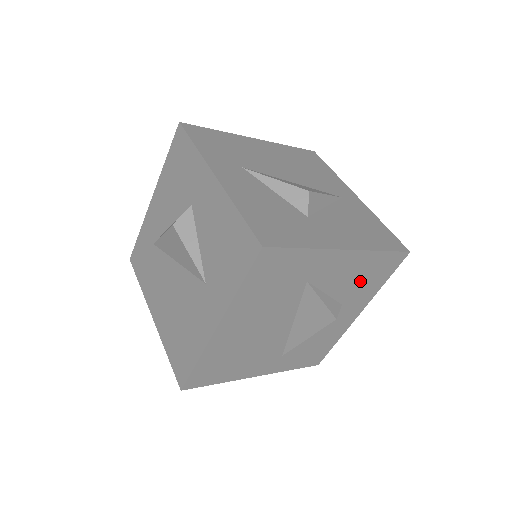
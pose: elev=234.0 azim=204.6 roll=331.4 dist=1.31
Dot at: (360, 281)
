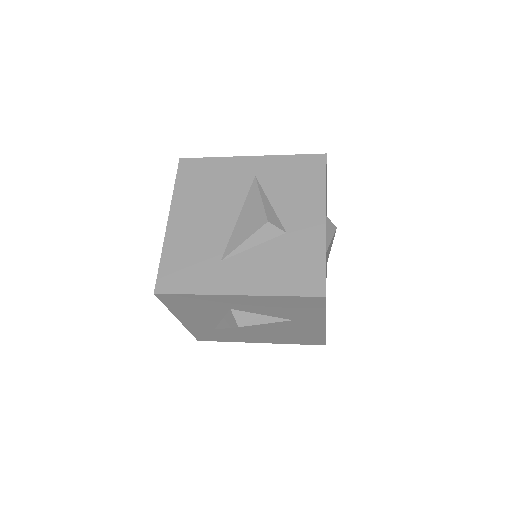
Dot at: occluded
